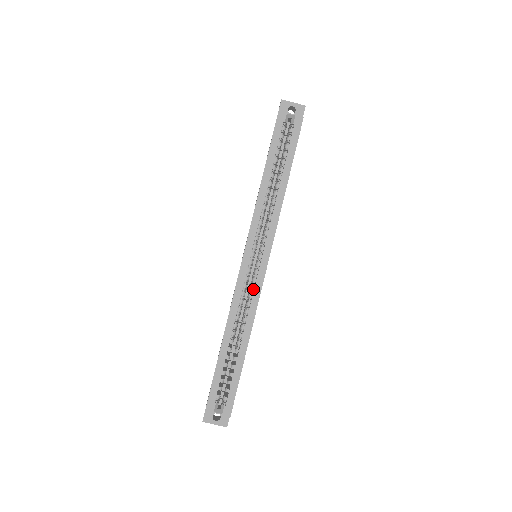
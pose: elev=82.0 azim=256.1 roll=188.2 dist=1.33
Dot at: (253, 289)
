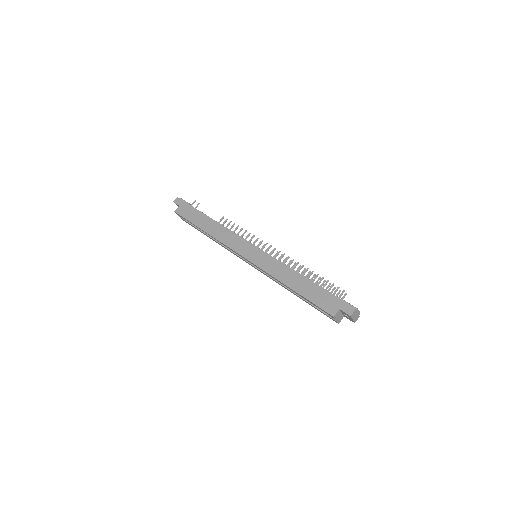
Dot at: occluded
